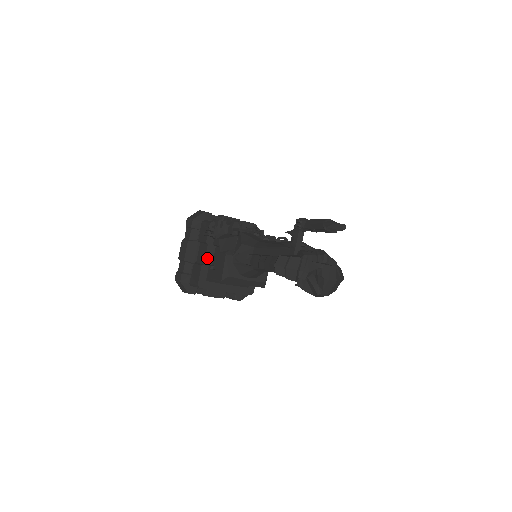
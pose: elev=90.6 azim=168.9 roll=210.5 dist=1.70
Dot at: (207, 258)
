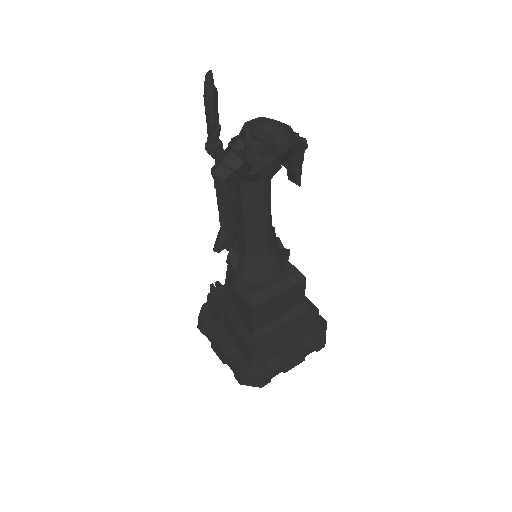
Dot at: (235, 323)
